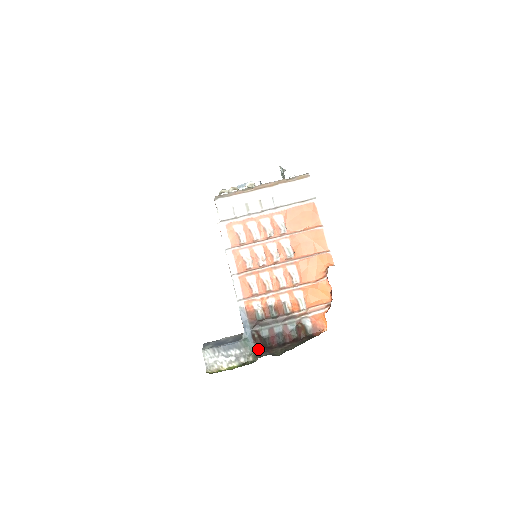
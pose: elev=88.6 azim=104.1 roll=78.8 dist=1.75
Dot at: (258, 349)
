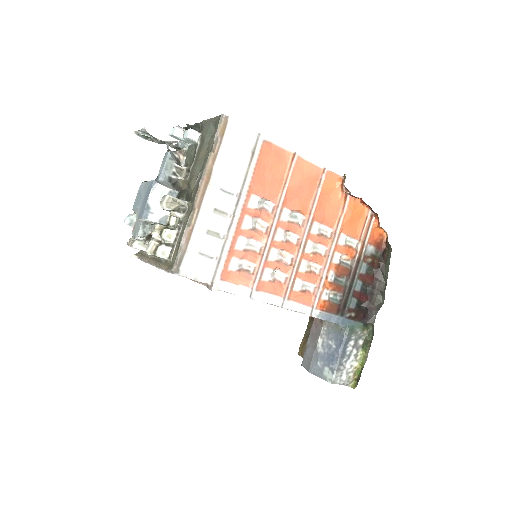
Dot at: (363, 320)
